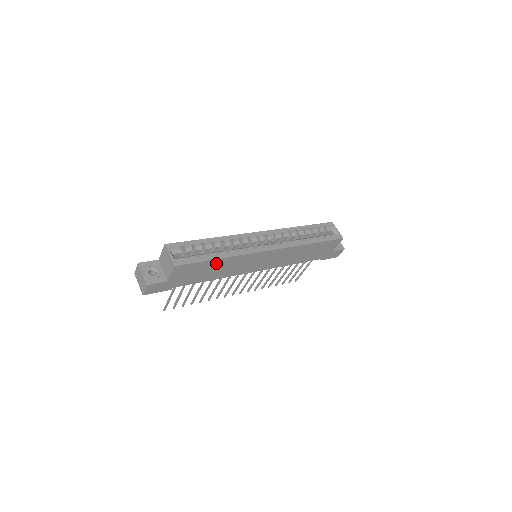
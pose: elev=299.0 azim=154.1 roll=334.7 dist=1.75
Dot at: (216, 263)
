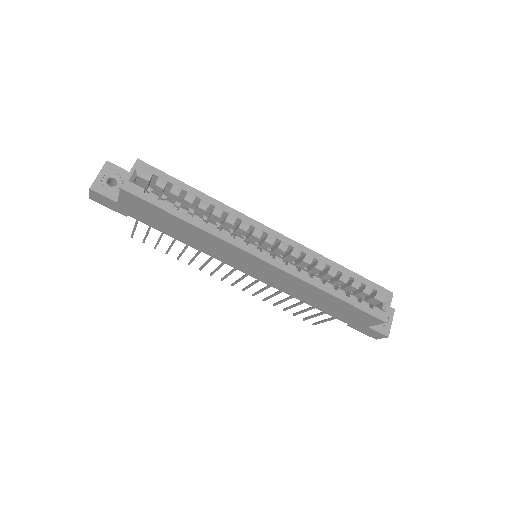
Dot at: (182, 223)
